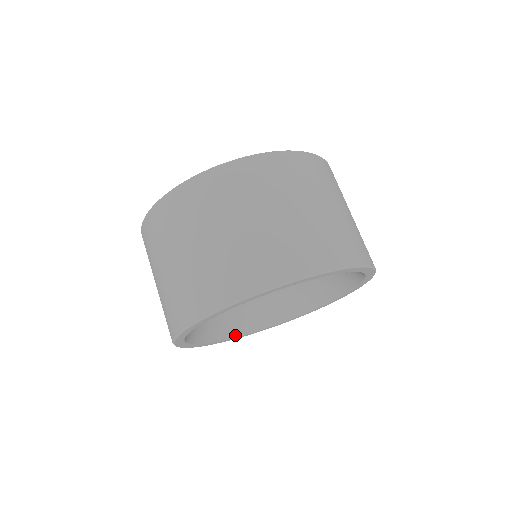
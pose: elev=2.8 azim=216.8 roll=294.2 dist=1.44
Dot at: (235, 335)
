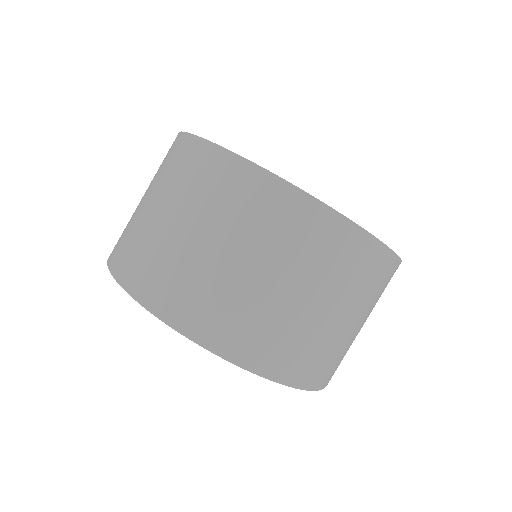
Dot at: occluded
